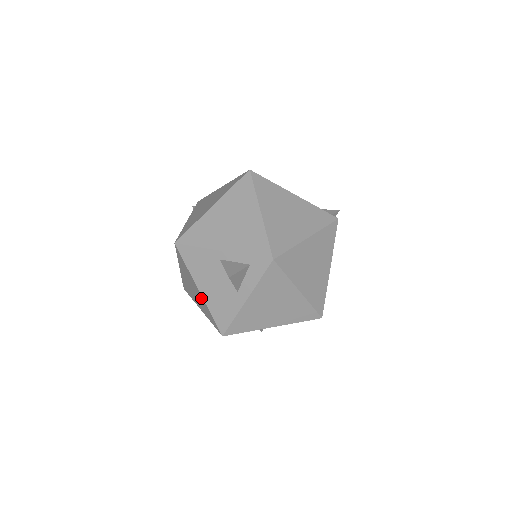
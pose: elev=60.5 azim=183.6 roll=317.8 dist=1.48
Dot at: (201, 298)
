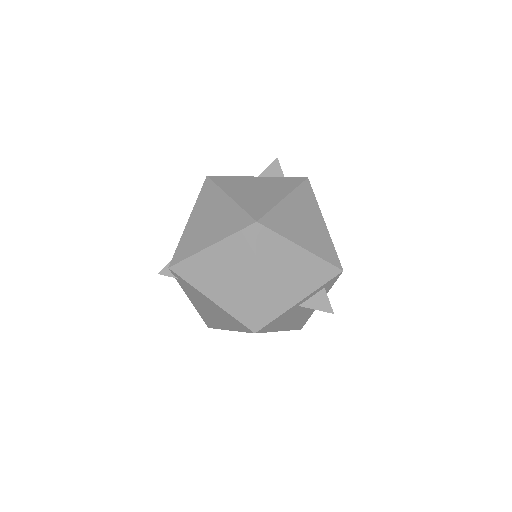
Dot at: occluded
